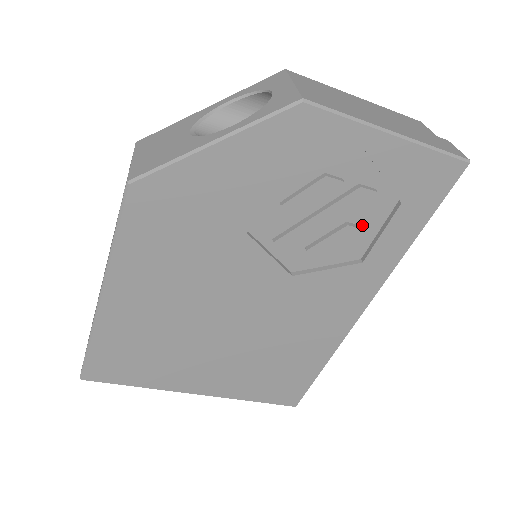
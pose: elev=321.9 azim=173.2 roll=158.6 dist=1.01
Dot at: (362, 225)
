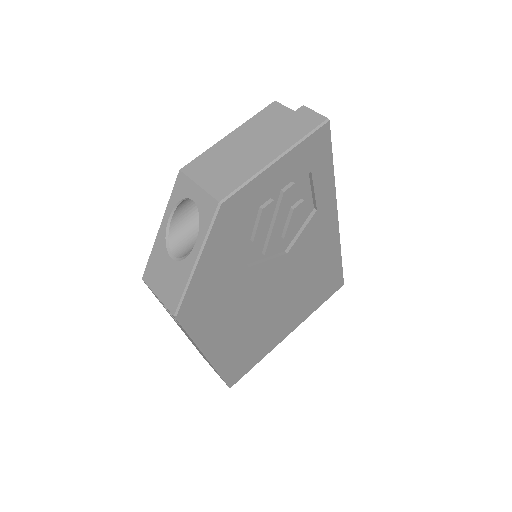
Dot at: (300, 199)
